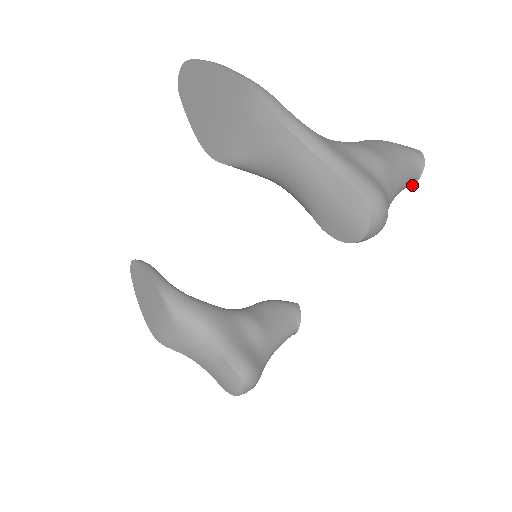
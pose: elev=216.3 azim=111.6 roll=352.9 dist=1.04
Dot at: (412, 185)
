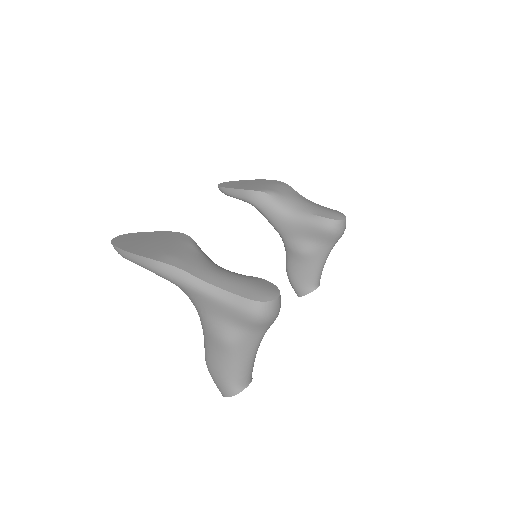
Dot at: occluded
